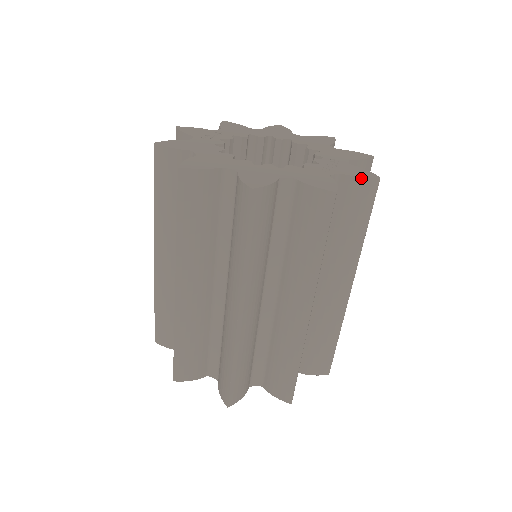
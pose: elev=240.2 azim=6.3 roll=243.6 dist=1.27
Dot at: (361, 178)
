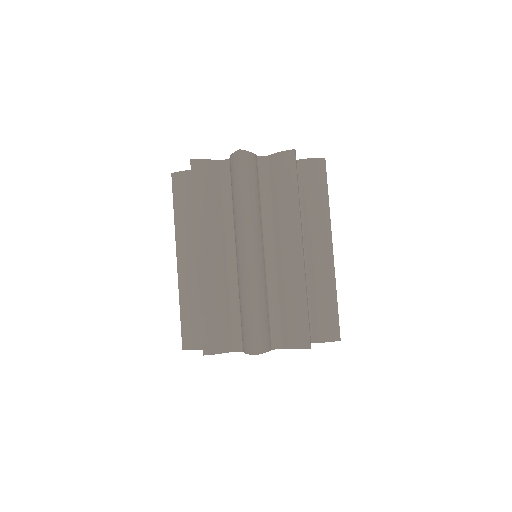
Dot at: (280, 153)
